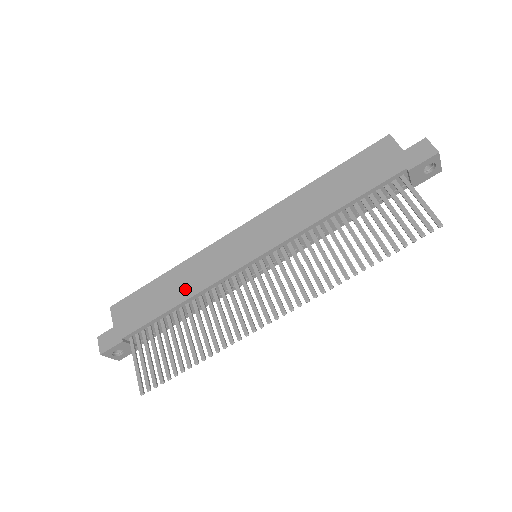
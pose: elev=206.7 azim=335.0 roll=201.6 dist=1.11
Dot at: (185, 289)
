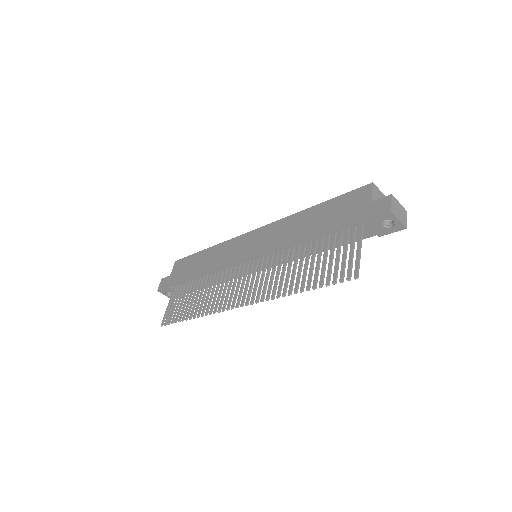
Dot at: (208, 265)
